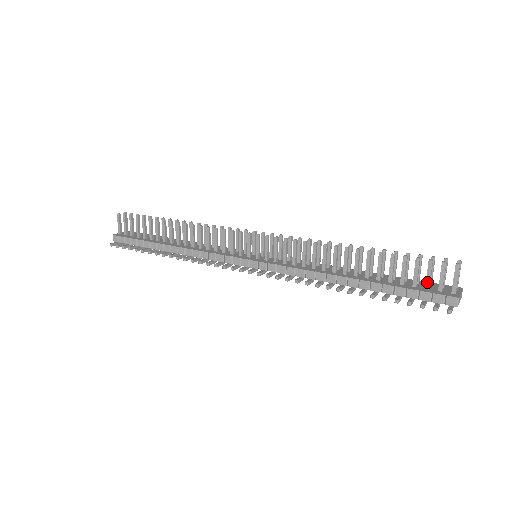
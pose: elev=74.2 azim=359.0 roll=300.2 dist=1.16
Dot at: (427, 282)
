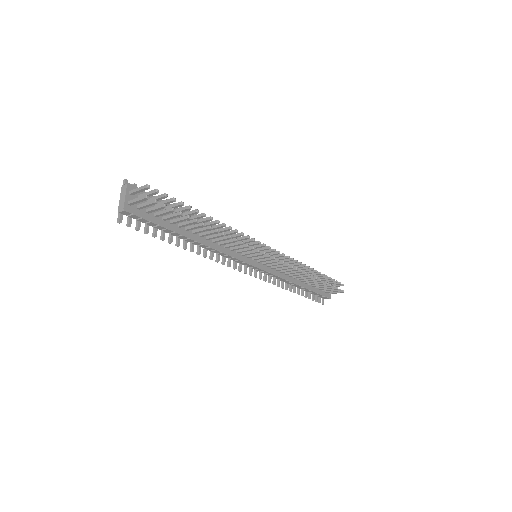
Dot at: occluded
